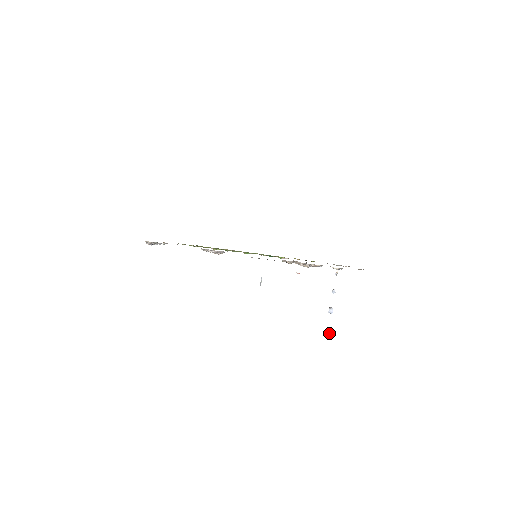
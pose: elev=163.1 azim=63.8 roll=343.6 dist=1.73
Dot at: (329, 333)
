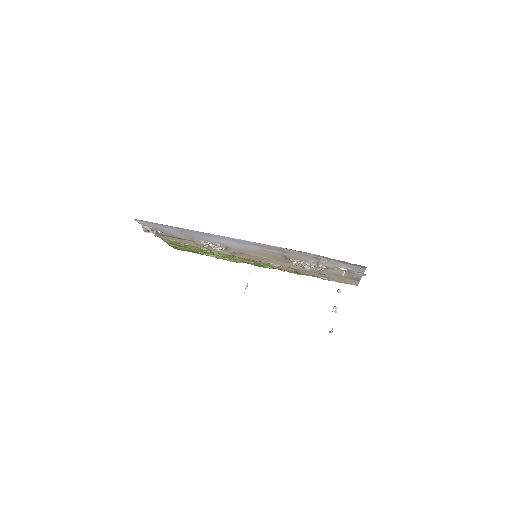
Dot at: (332, 331)
